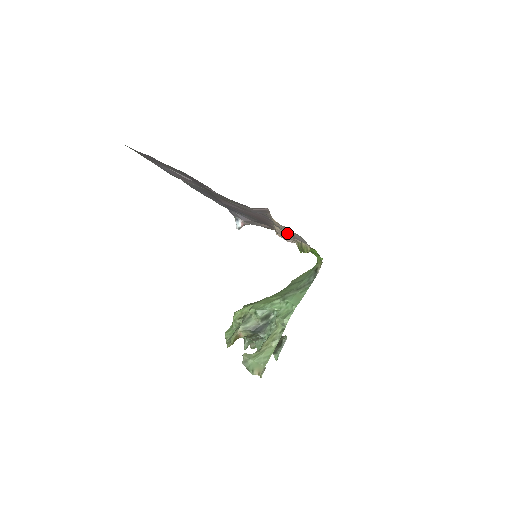
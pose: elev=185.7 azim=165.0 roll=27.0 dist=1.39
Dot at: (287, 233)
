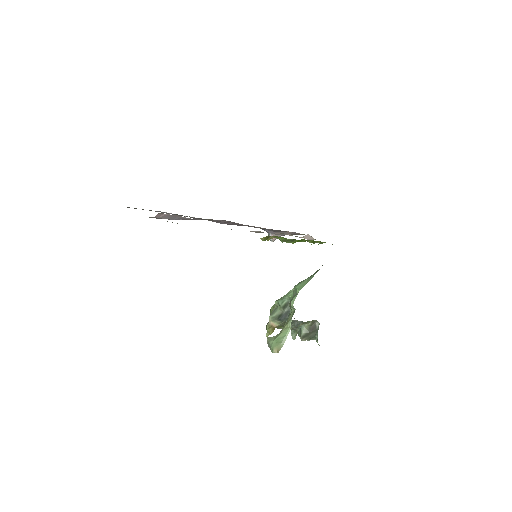
Dot at: occluded
